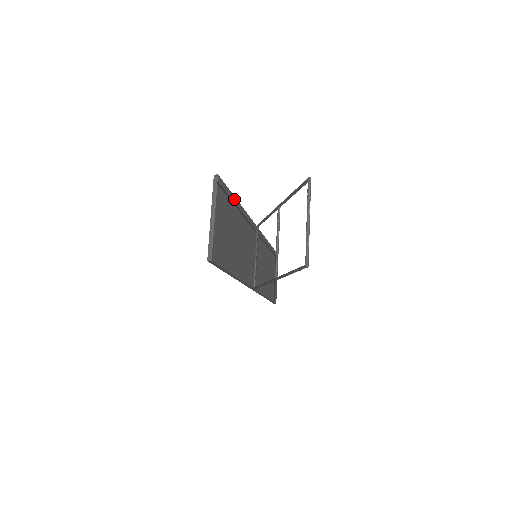
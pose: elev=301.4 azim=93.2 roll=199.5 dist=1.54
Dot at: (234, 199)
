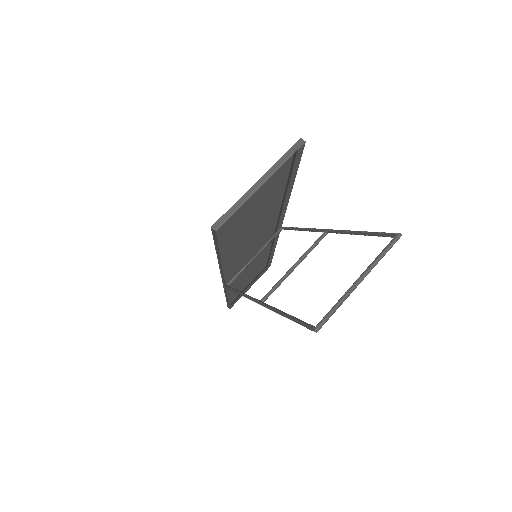
Dot at: (292, 183)
